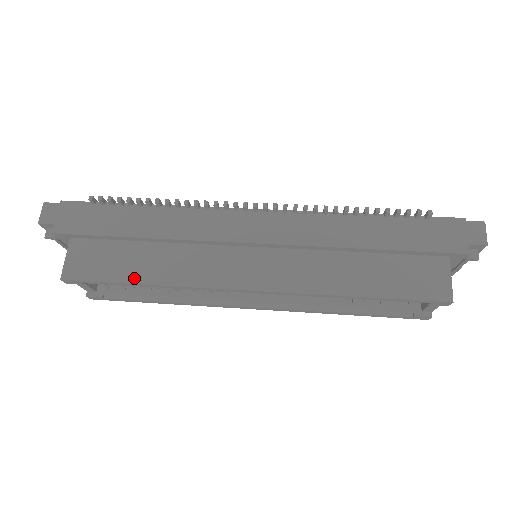
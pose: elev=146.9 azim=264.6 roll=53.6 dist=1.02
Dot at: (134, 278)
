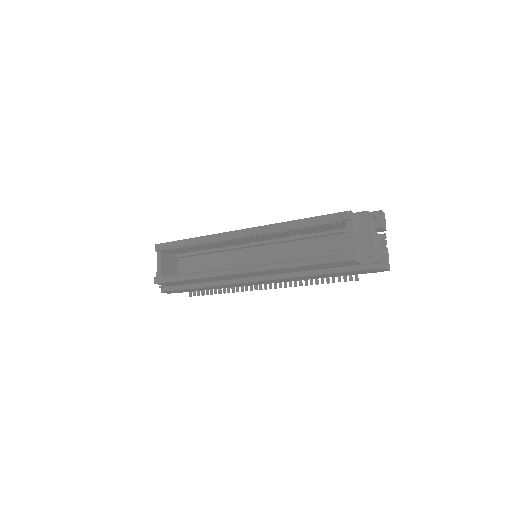
Dot at: (188, 239)
